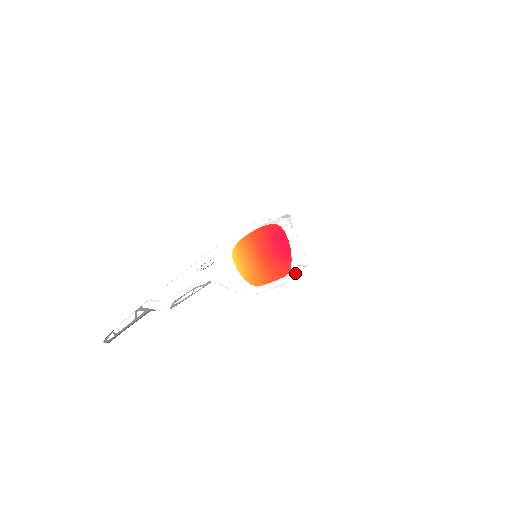
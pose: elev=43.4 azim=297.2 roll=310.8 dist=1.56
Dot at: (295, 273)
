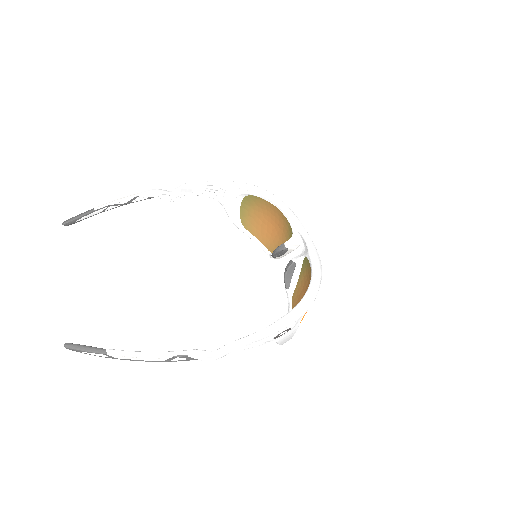
Dot at: occluded
